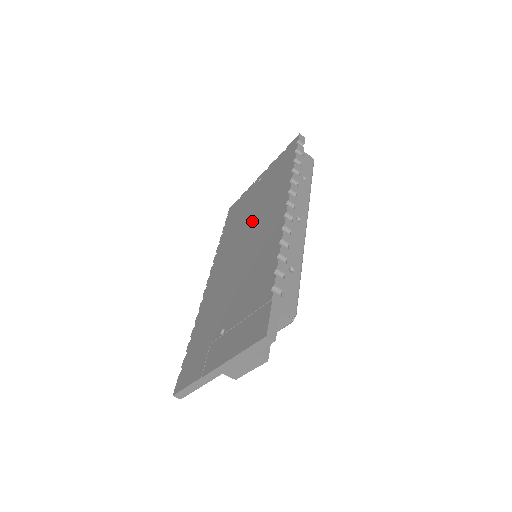
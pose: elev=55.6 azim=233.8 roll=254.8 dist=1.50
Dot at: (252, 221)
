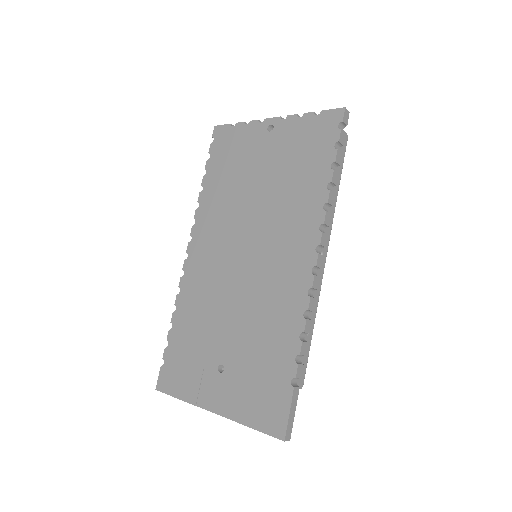
Dot at: (259, 213)
